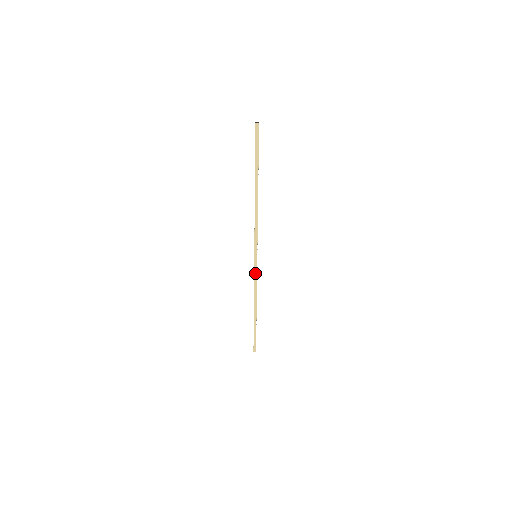
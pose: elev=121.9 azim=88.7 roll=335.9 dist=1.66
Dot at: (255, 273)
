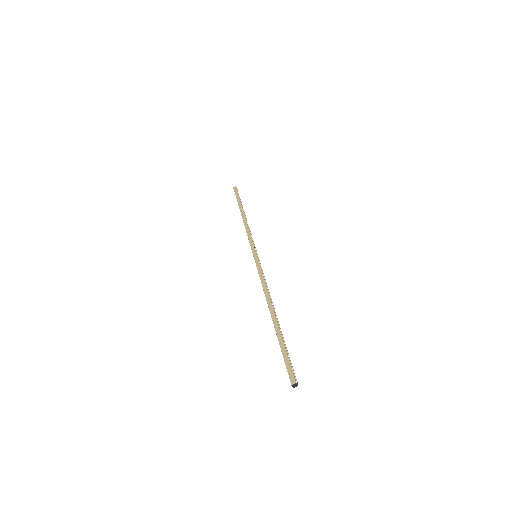
Dot at: occluded
